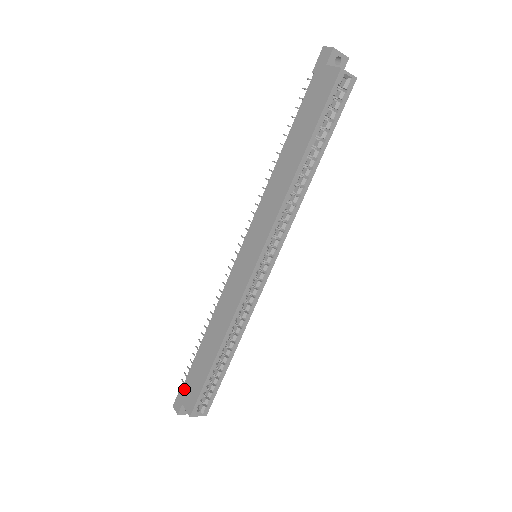
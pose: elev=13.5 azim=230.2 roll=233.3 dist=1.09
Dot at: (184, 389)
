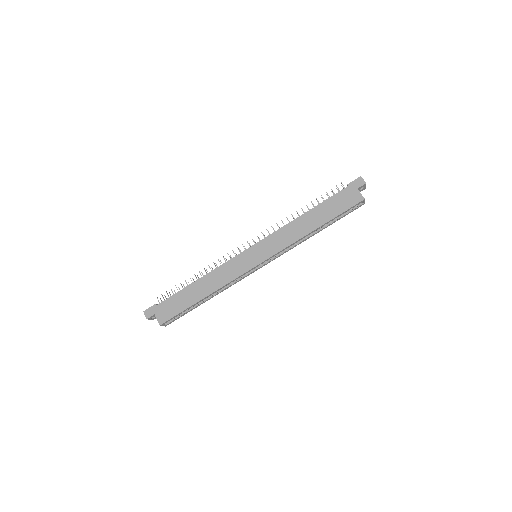
Dot at: (160, 306)
